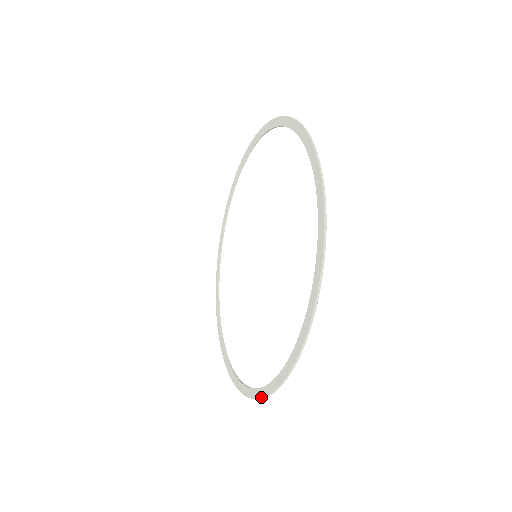
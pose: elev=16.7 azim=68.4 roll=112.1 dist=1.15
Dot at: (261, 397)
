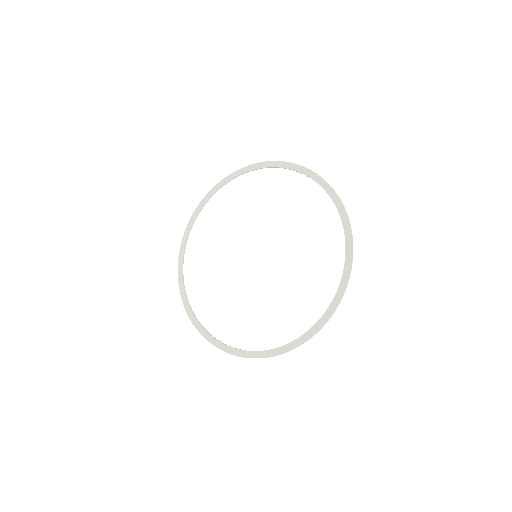
Dot at: (331, 315)
